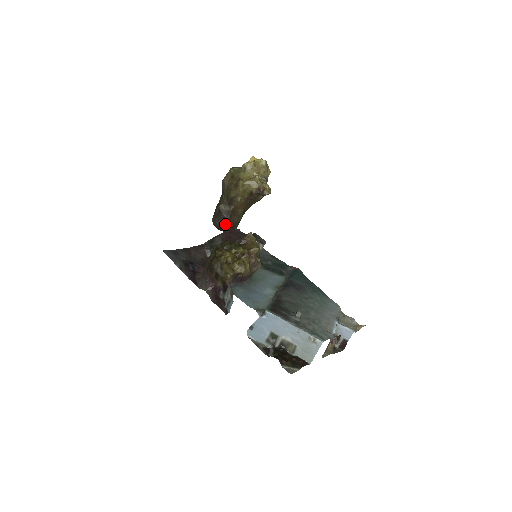
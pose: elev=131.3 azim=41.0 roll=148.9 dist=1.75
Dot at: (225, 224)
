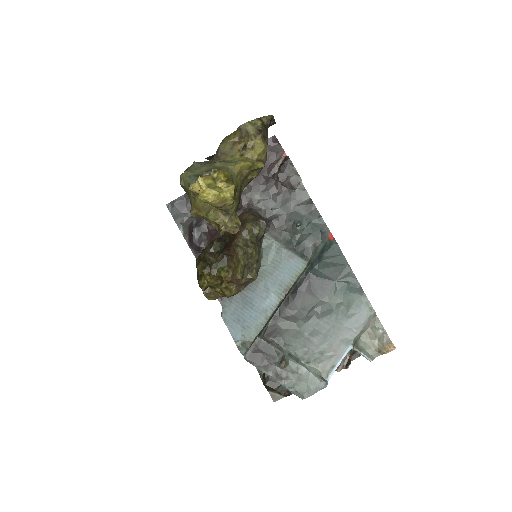
Dot at: occluded
